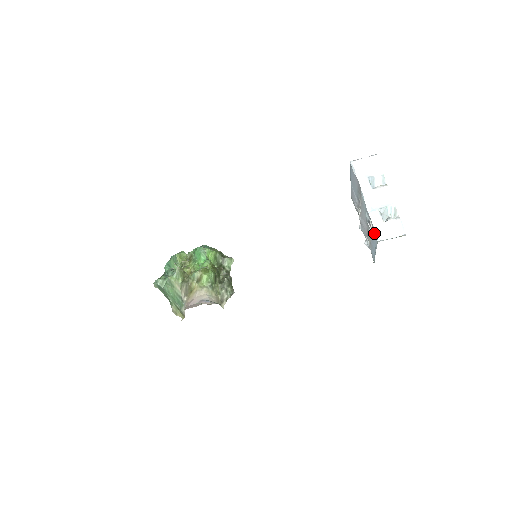
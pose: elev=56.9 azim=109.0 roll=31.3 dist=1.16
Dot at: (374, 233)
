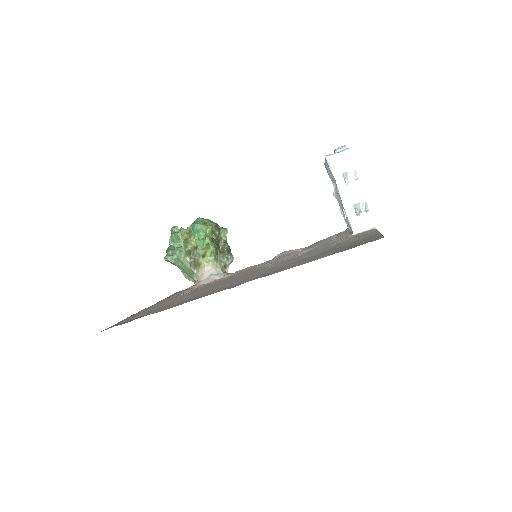
Dot at: occluded
